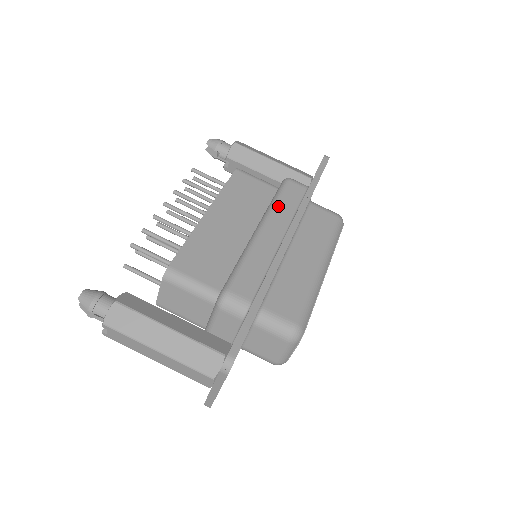
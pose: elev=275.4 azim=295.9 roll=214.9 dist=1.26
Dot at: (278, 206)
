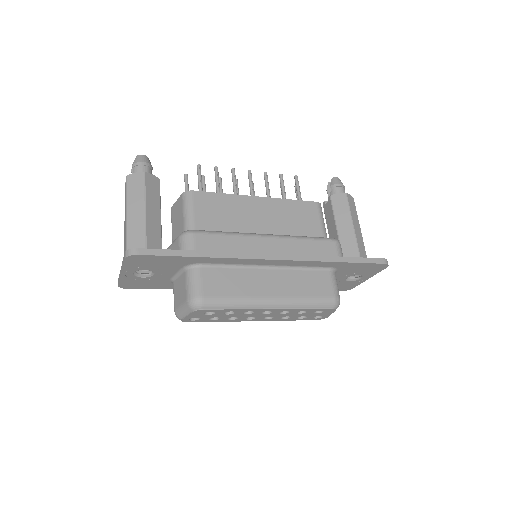
Dot at: (301, 241)
